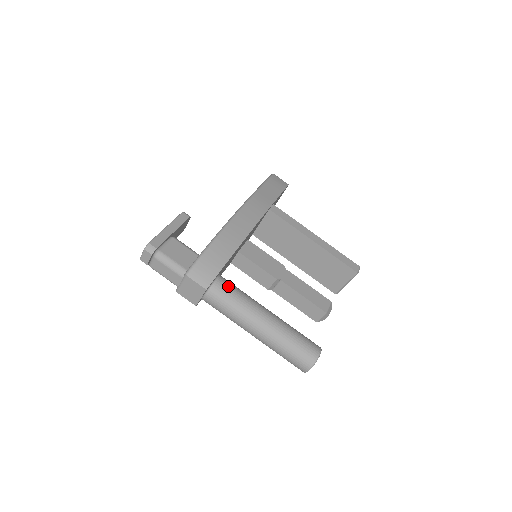
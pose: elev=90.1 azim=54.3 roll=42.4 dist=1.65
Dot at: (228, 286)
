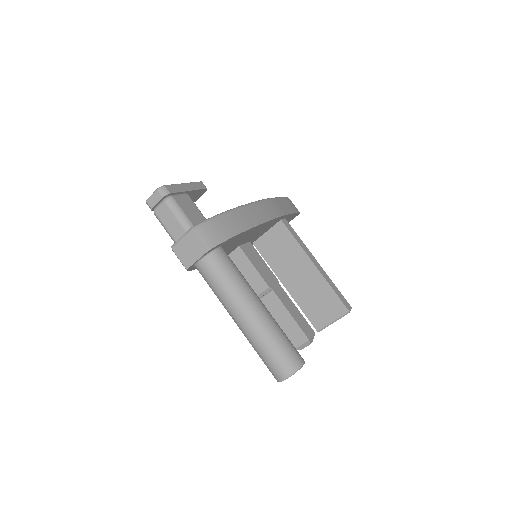
Dot at: (229, 259)
